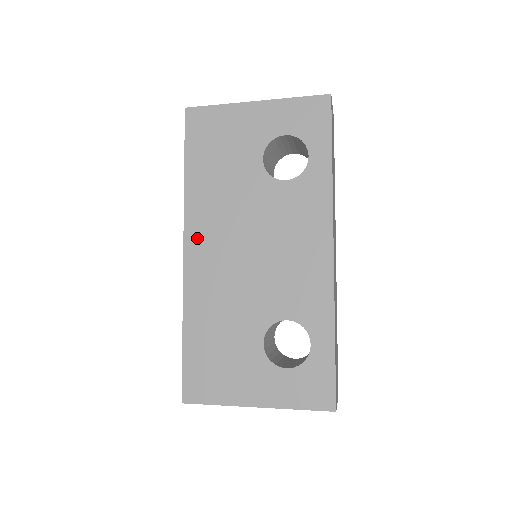
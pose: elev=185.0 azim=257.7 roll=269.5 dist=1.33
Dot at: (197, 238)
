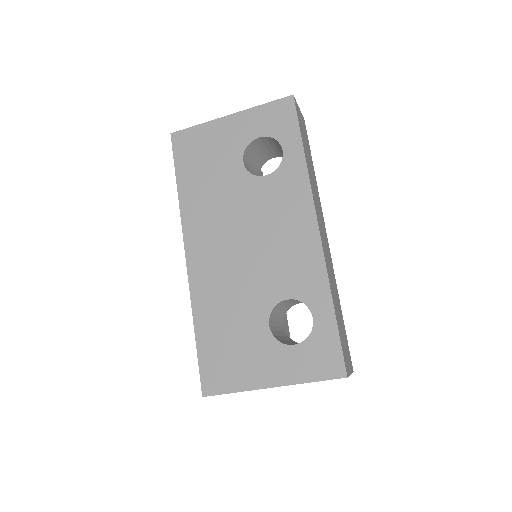
Dot at: (196, 242)
